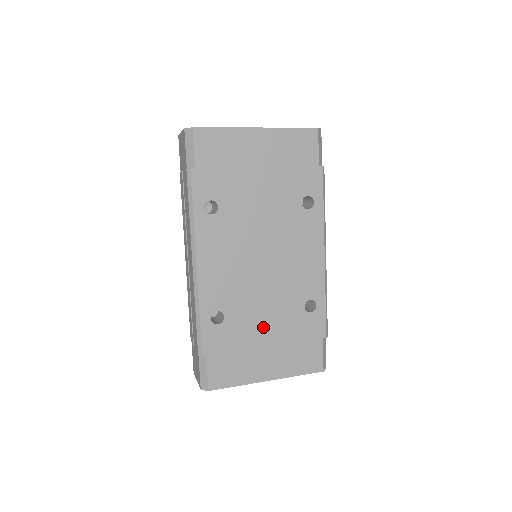
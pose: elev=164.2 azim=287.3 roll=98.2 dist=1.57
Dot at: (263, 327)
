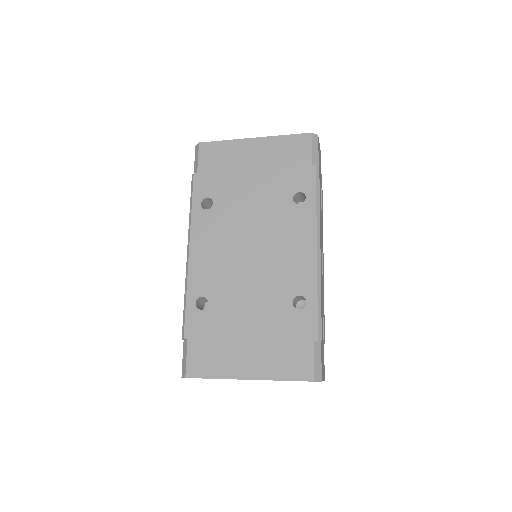
Dot at: (246, 318)
